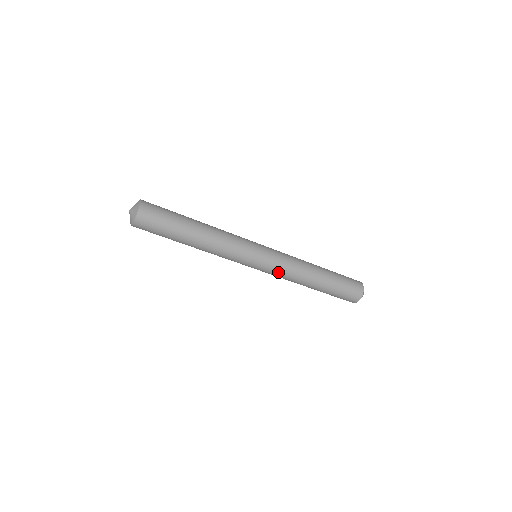
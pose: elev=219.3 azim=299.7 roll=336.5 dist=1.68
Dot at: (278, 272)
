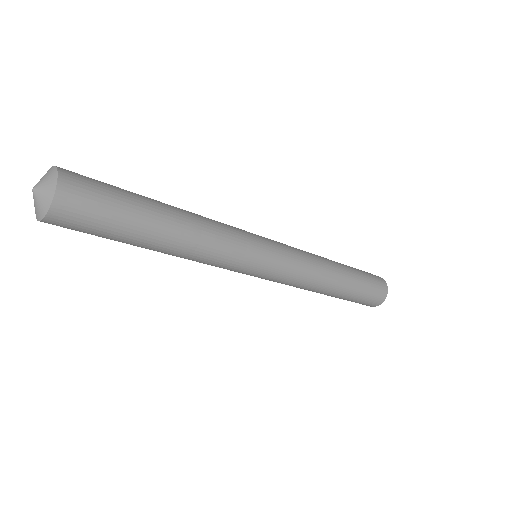
Dot at: (278, 282)
